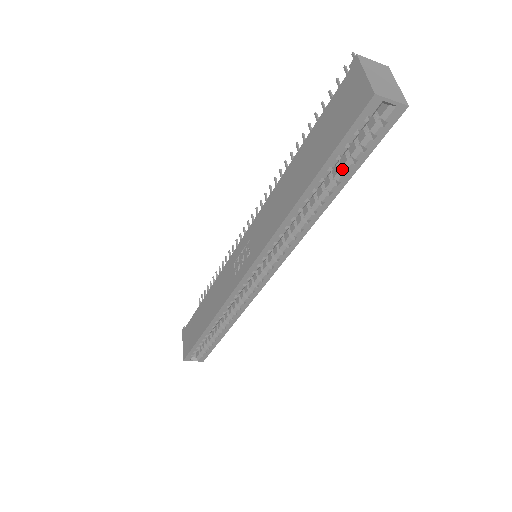
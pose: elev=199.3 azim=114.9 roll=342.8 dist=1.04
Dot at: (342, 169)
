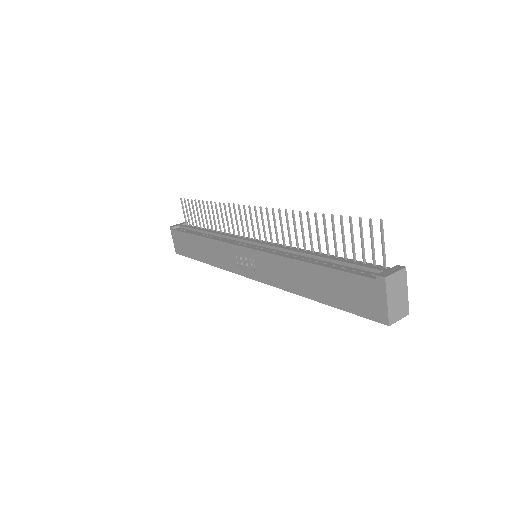
Dot at: occluded
